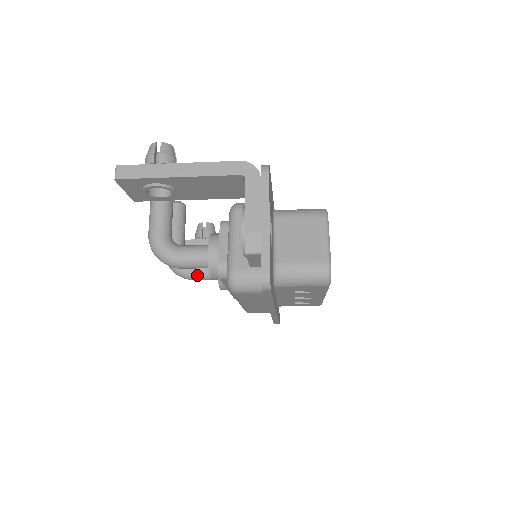
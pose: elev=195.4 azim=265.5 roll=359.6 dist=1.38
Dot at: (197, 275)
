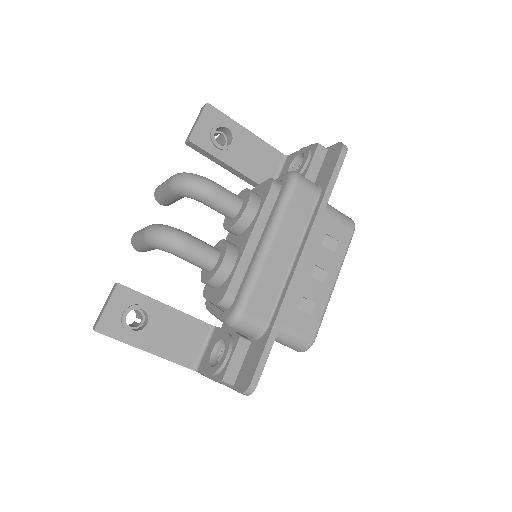
Dot at: (197, 240)
